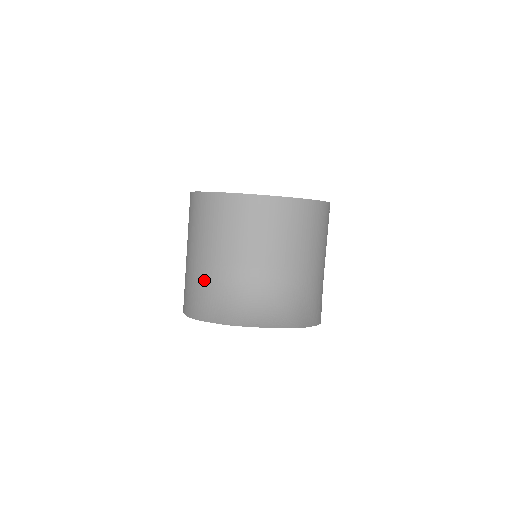
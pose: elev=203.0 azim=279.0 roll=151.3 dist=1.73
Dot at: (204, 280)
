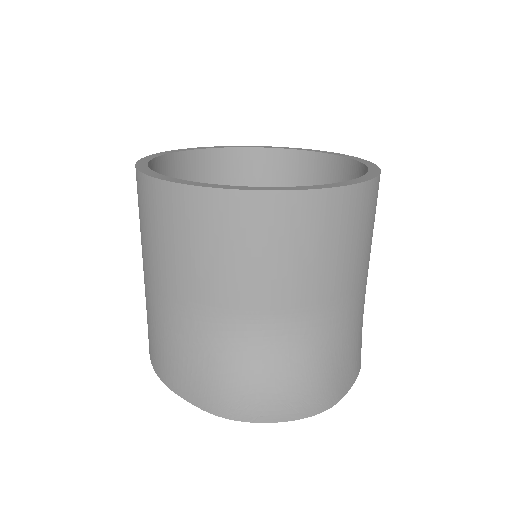
Dot at: (170, 326)
